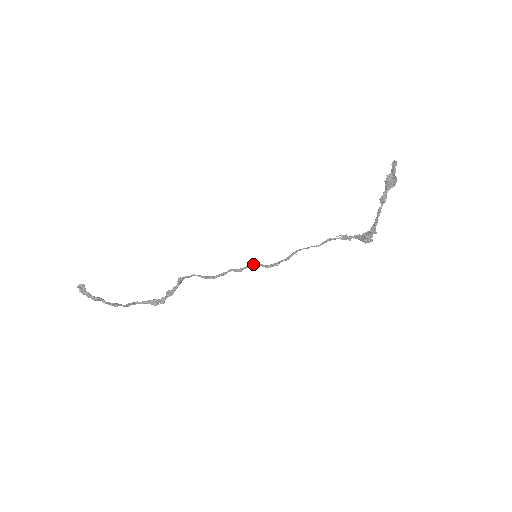
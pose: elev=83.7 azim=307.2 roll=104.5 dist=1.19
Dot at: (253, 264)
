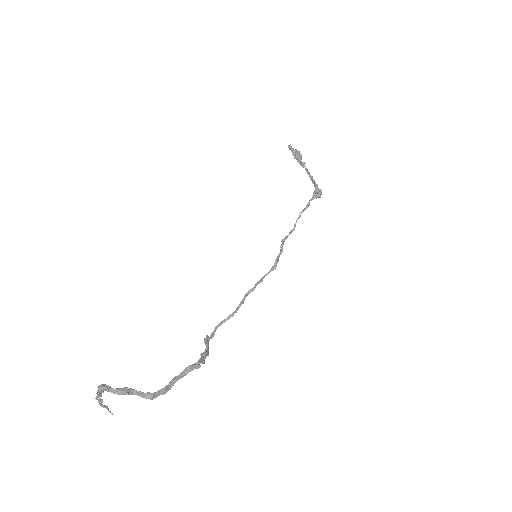
Dot at: (260, 279)
